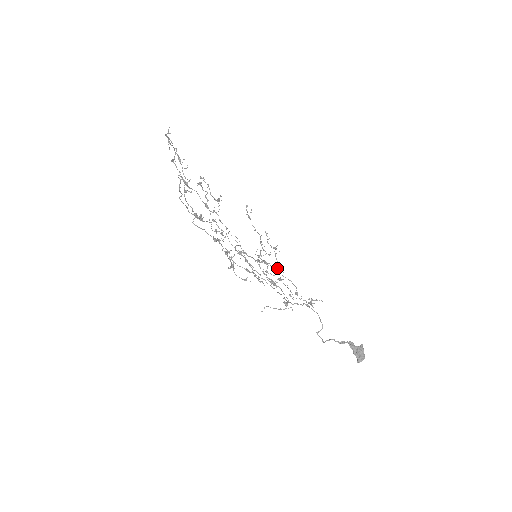
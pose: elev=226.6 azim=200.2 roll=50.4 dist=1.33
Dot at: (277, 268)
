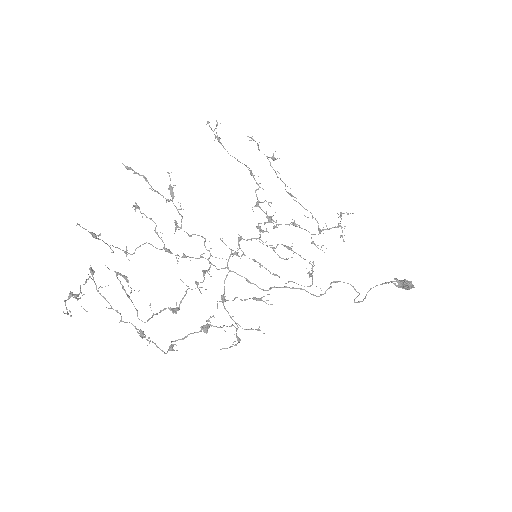
Dot at: occluded
